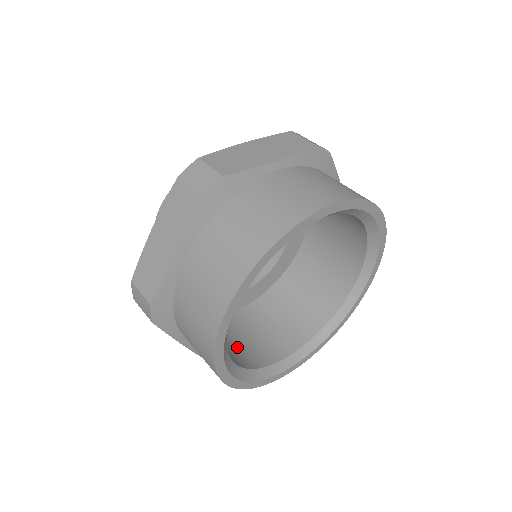
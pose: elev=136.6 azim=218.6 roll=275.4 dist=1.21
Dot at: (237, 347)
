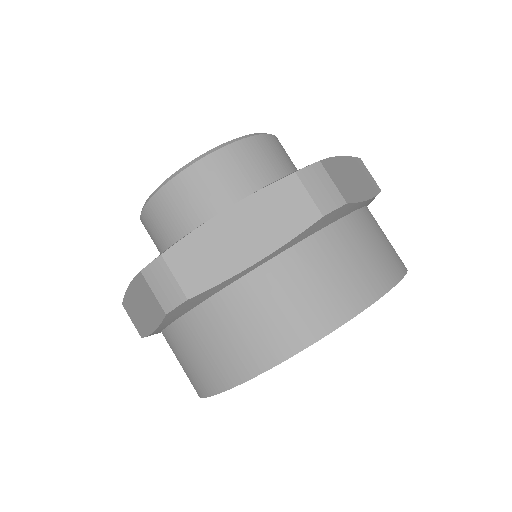
Dot at: occluded
